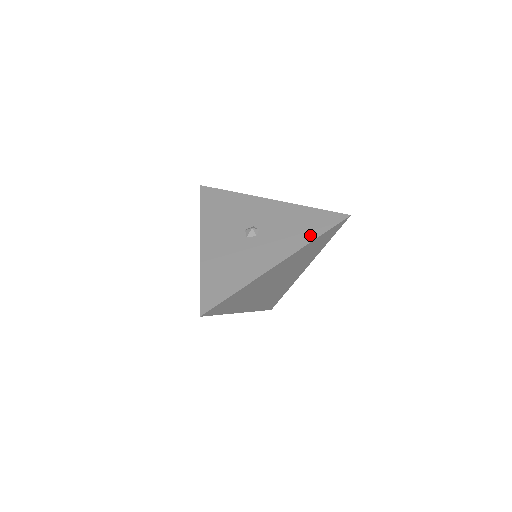
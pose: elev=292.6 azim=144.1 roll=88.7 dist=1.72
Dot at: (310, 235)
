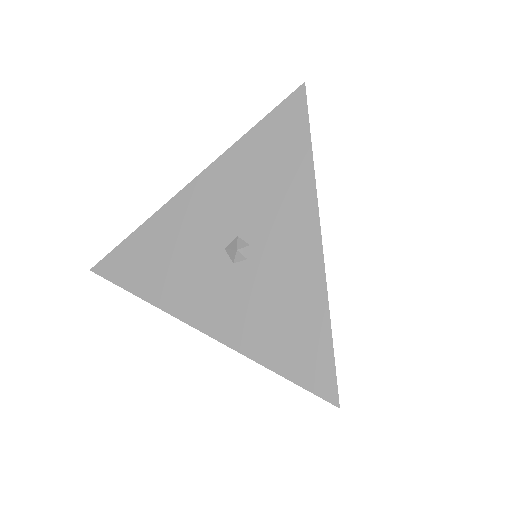
Dot at: (267, 353)
